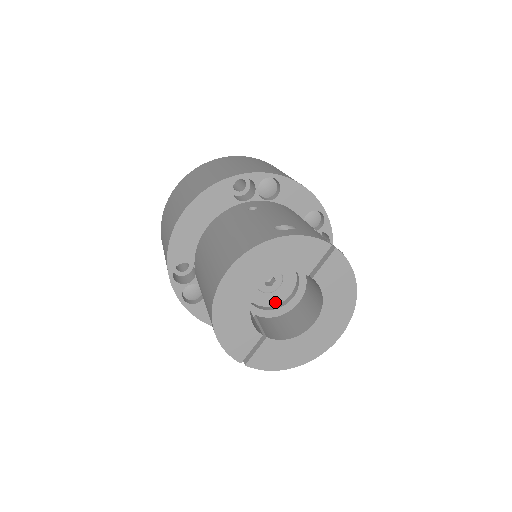
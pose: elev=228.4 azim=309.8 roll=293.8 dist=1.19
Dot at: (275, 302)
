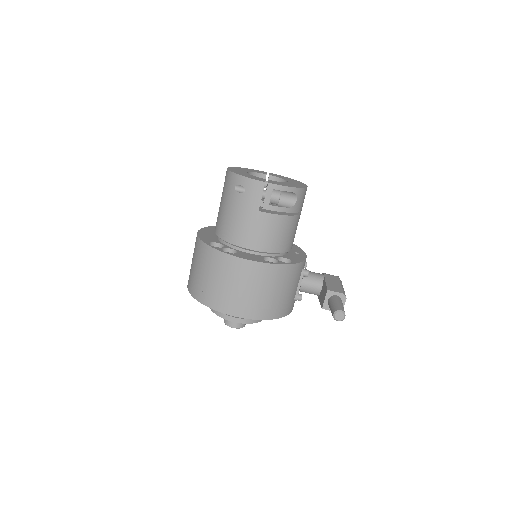
Dot at: occluded
